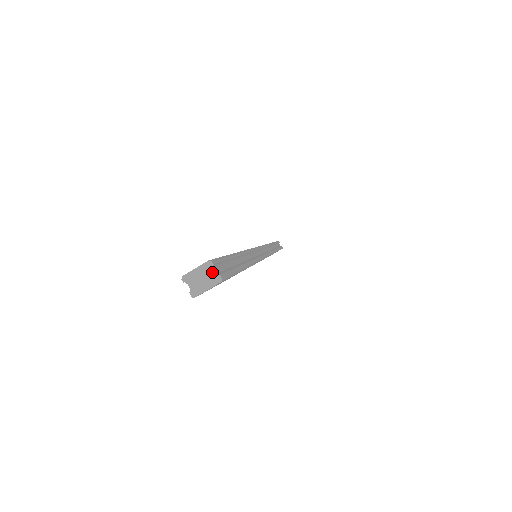
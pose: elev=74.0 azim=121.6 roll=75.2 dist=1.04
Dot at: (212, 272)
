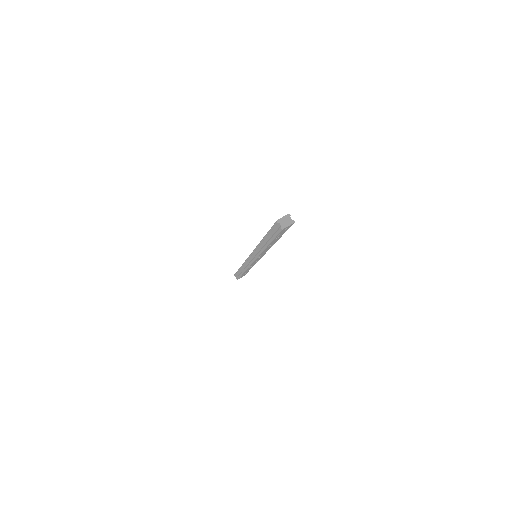
Dot at: (290, 218)
